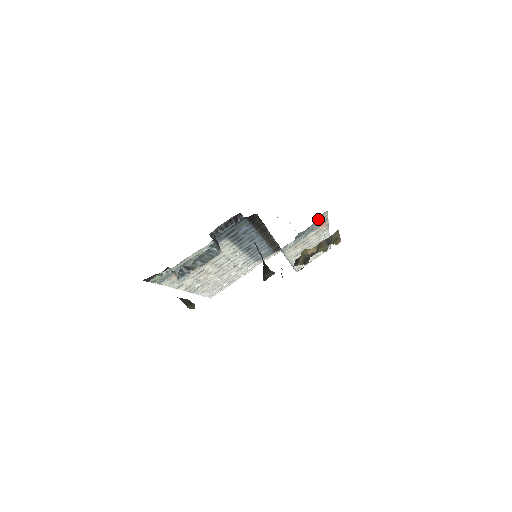
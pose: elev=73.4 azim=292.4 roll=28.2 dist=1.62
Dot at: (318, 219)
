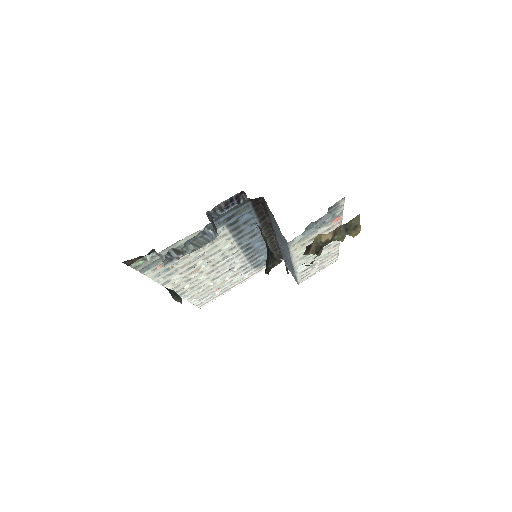
Dot at: (333, 208)
